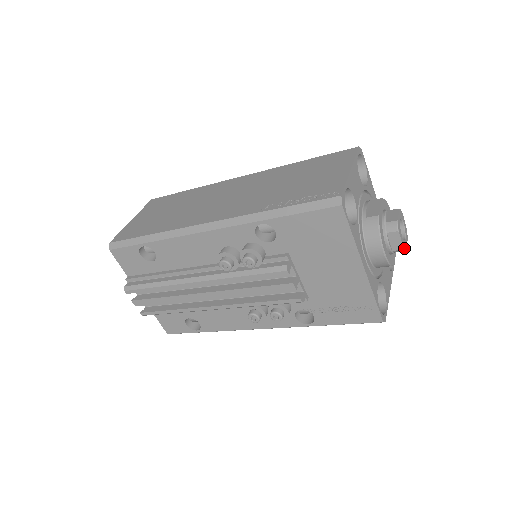
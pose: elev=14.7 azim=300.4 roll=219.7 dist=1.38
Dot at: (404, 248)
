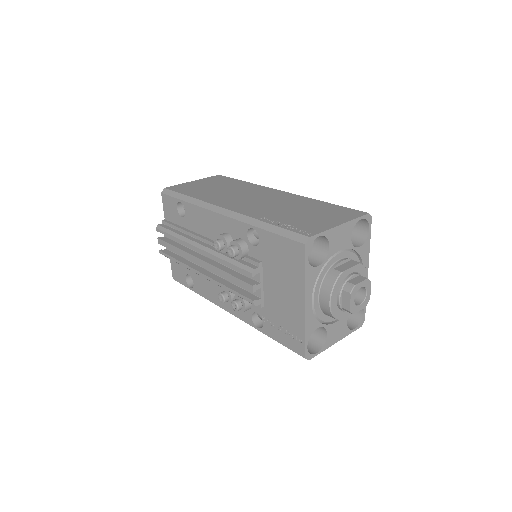
Dot at: (352, 310)
